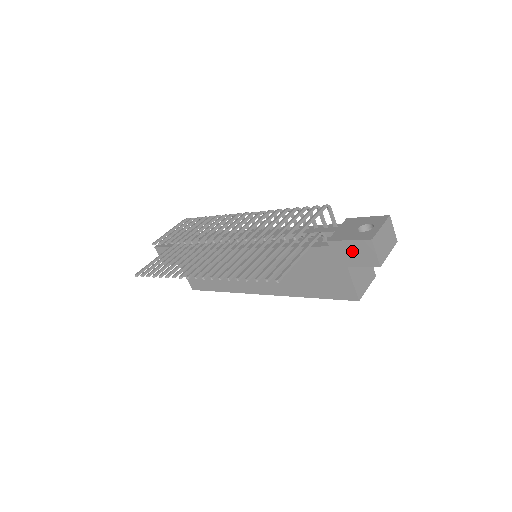
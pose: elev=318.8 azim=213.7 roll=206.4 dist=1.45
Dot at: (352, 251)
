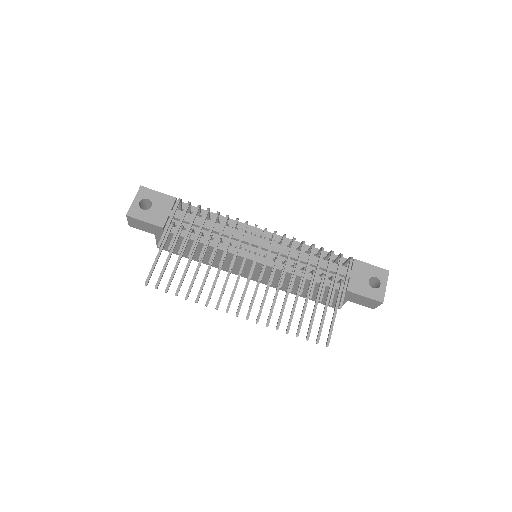
Dot at: (361, 300)
